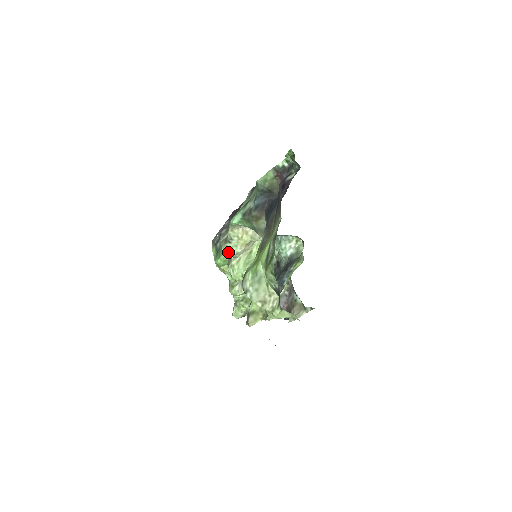
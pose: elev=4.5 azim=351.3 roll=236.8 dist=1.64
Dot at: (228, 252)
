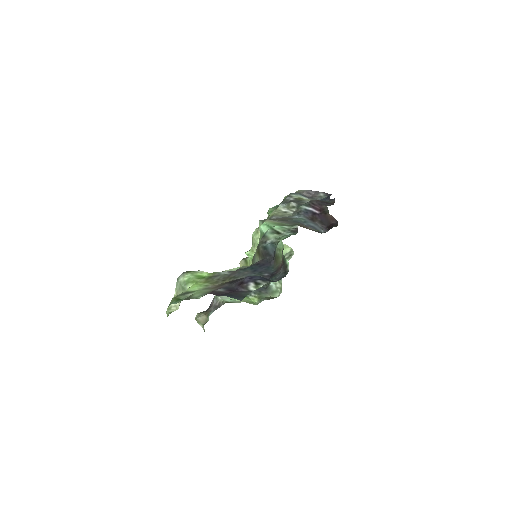
Dot at: (259, 225)
